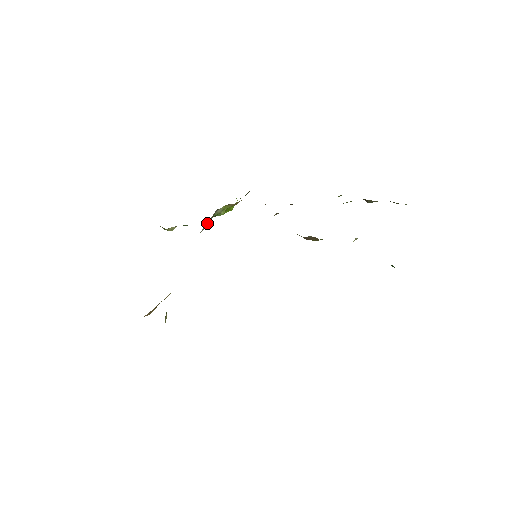
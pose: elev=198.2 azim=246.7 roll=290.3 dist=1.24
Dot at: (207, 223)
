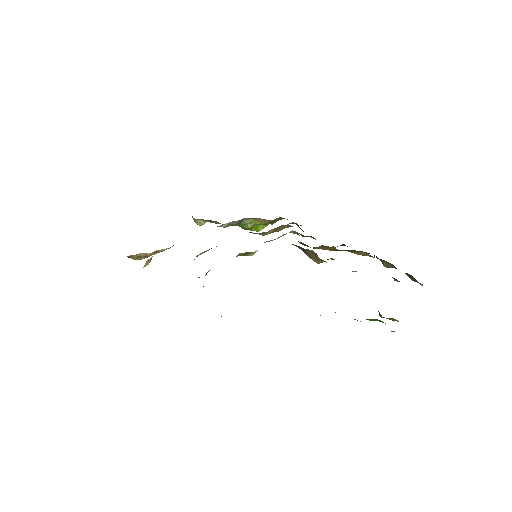
Dot at: (231, 224)
